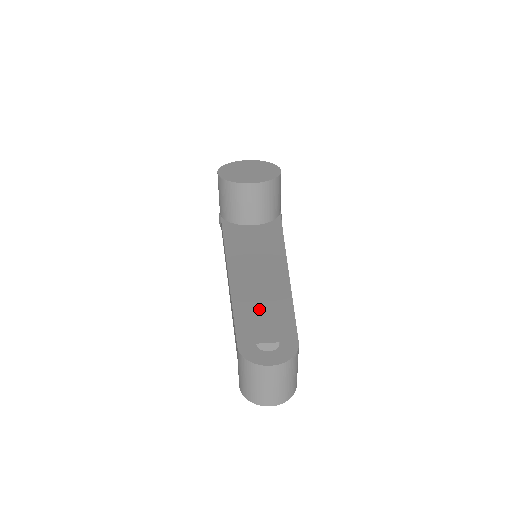
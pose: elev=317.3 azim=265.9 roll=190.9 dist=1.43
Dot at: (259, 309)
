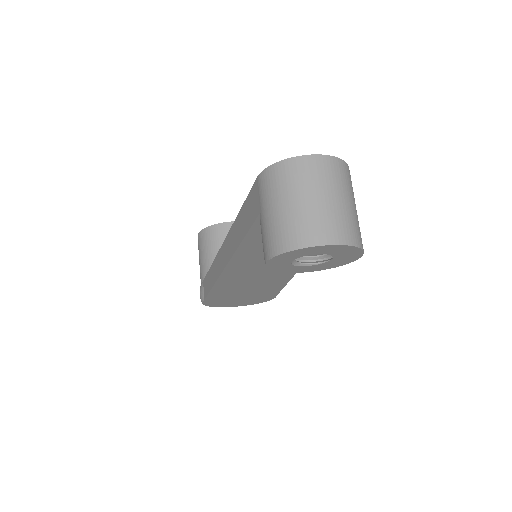
Dot at: occluded
